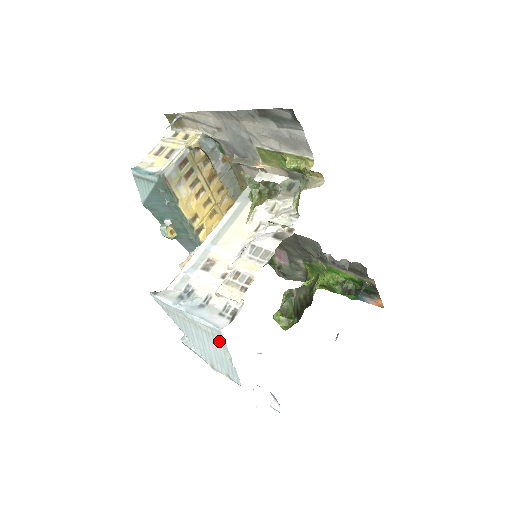
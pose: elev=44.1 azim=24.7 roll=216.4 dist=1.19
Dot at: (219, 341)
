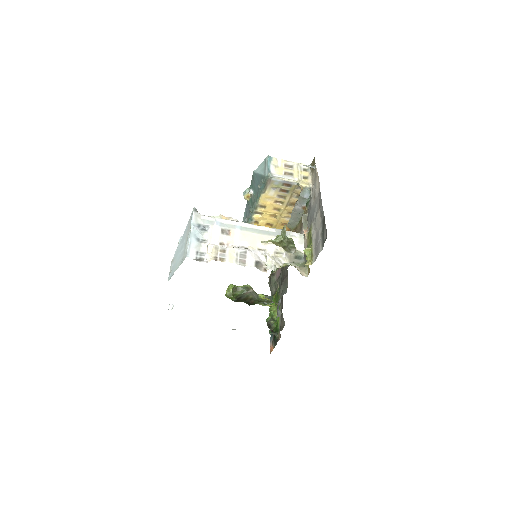
Dot at: (183, 258)
